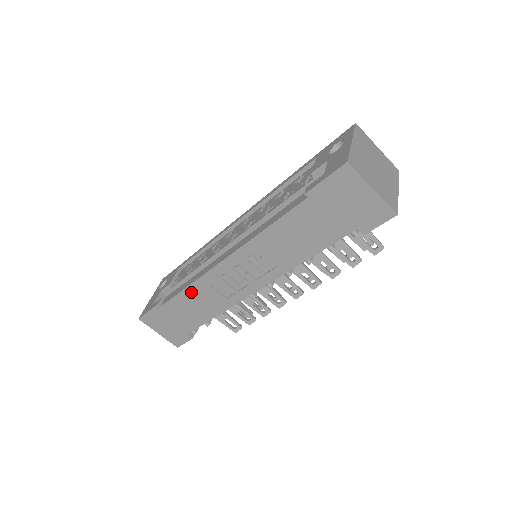
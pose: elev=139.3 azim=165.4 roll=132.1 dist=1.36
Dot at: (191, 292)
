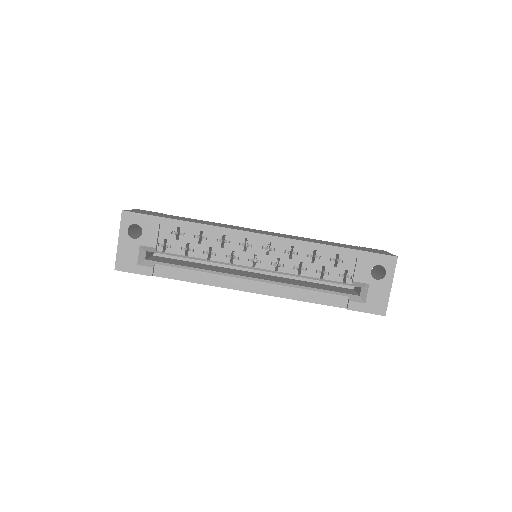
Dot at: occluded
